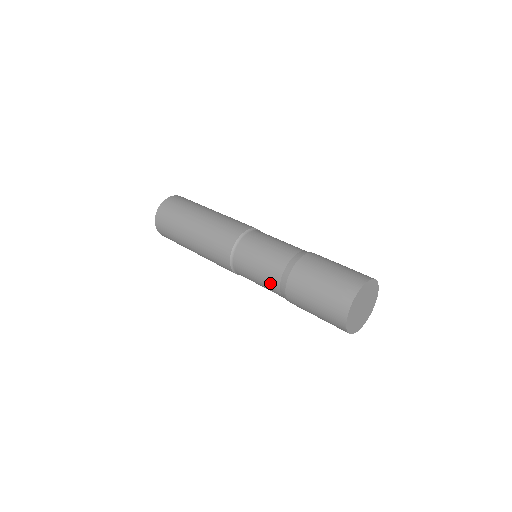
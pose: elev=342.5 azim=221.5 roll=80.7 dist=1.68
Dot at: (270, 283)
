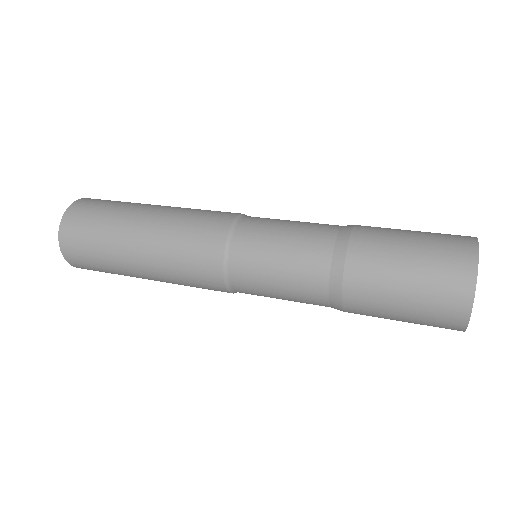
Dot at: (309, 300)
